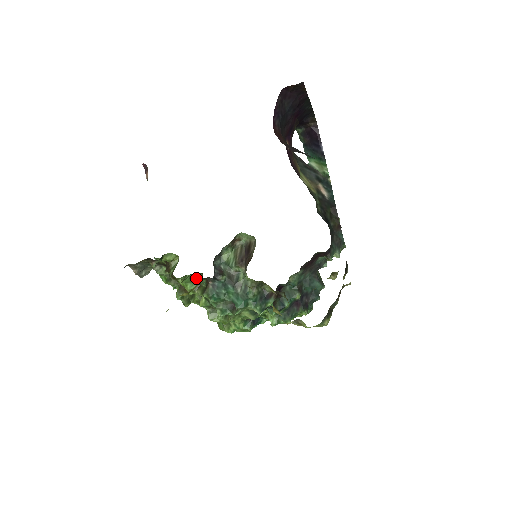
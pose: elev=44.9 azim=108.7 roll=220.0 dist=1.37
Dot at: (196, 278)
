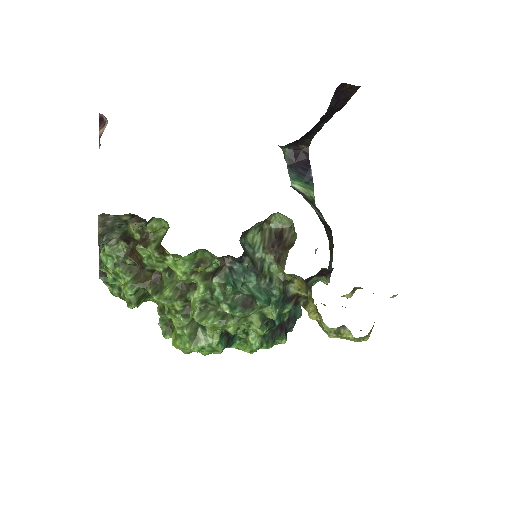
Dot at: (203, 256)
